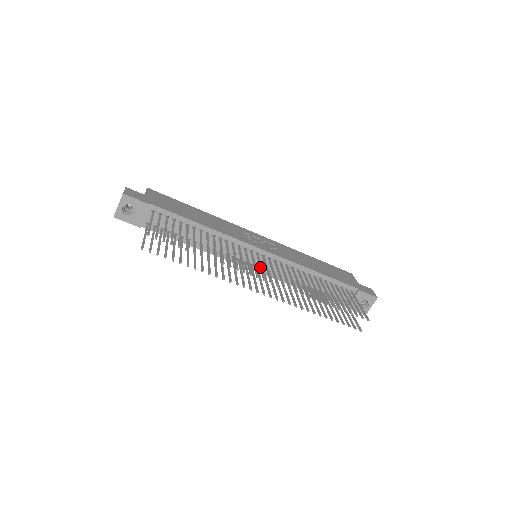
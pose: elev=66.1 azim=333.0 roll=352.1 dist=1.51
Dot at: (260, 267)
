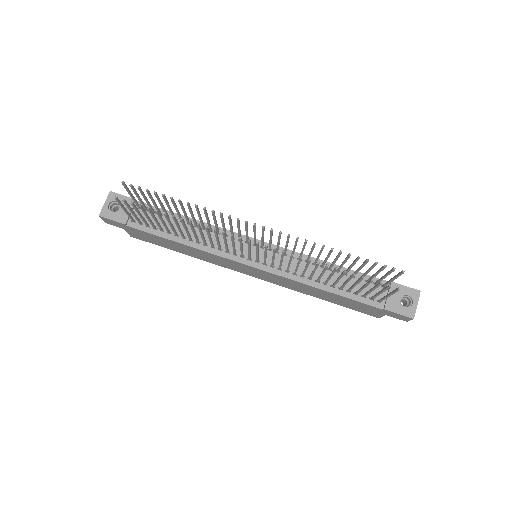
Dot at: occluded
